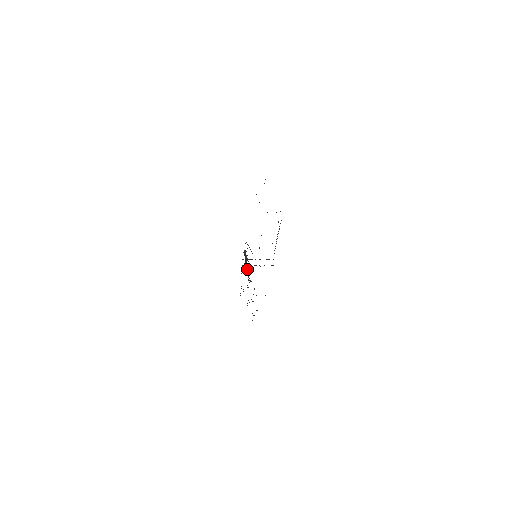
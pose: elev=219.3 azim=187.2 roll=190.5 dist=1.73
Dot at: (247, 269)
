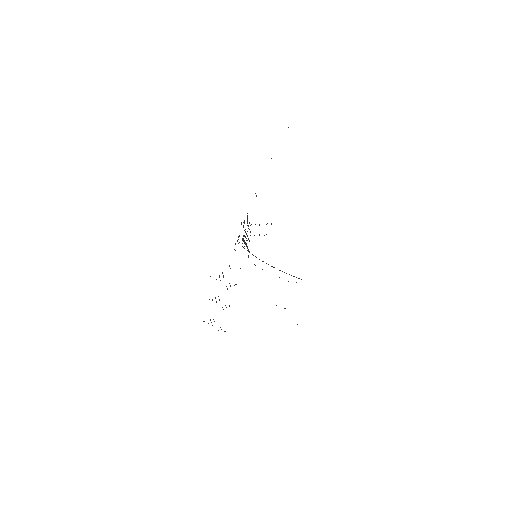
Dot at: occluded
